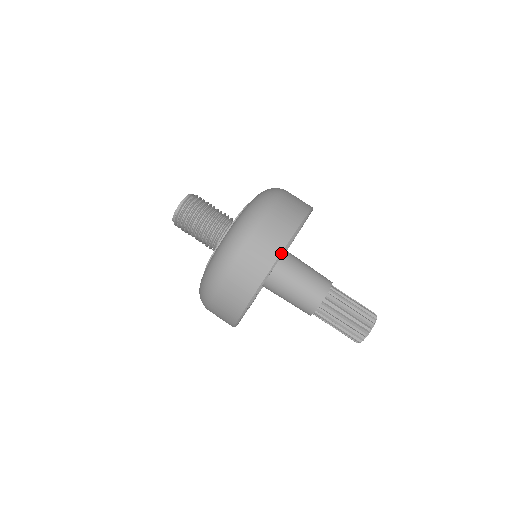
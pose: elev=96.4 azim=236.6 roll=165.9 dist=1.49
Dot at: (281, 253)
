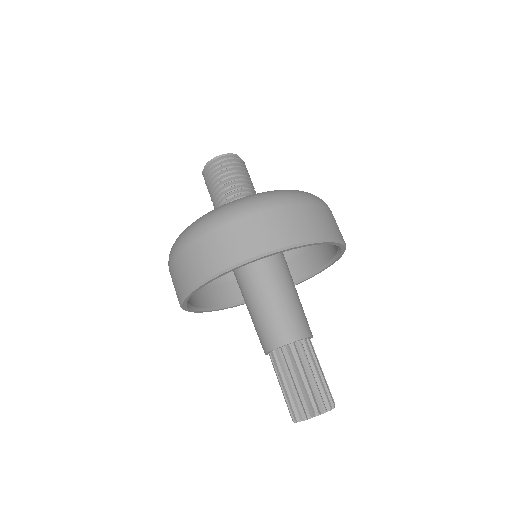
Dot at: (247, 259)
